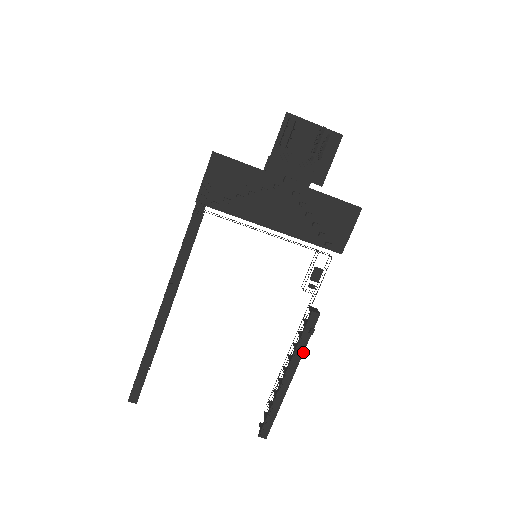
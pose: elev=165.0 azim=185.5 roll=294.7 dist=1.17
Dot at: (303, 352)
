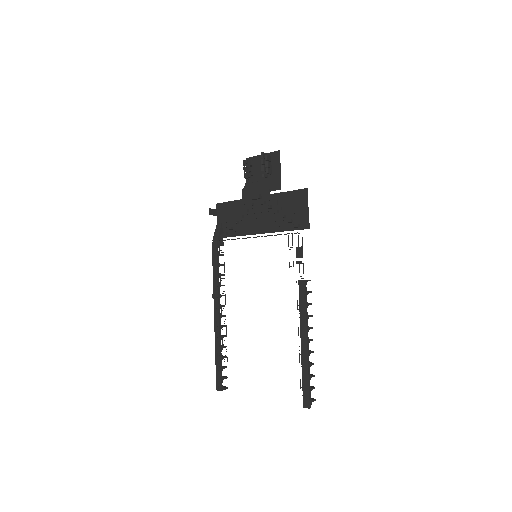
Dot at: (306, 317)
